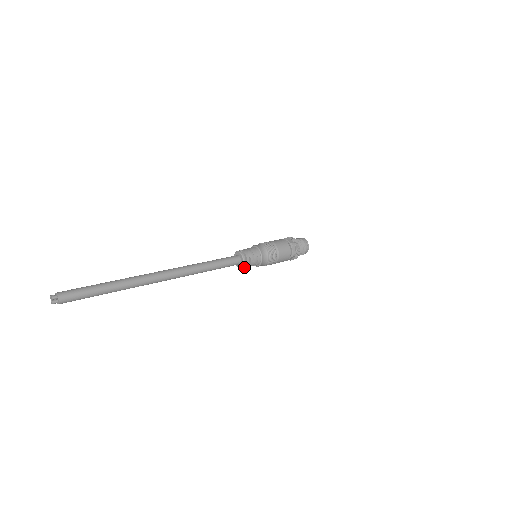
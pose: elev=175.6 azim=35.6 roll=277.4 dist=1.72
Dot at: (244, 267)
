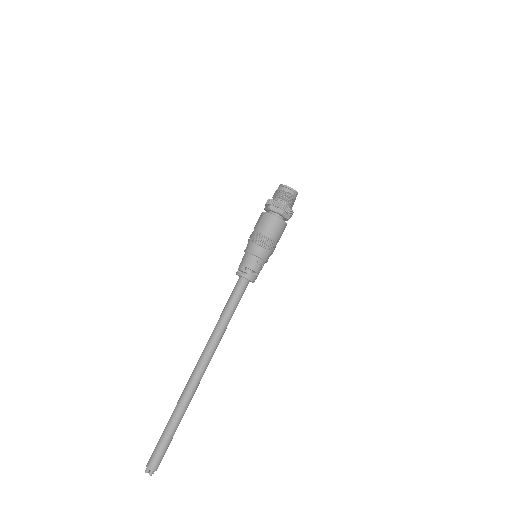
Dot at: (255, 278)
